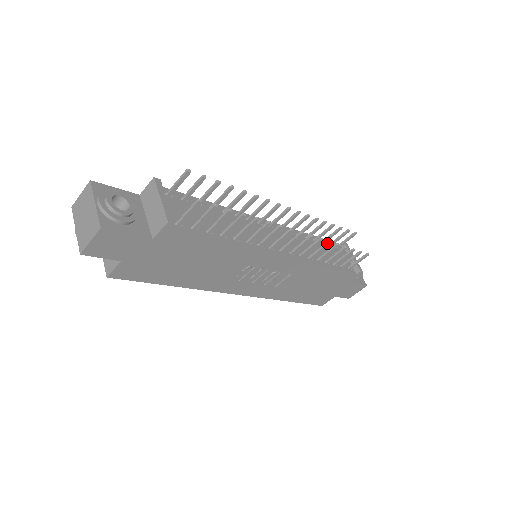
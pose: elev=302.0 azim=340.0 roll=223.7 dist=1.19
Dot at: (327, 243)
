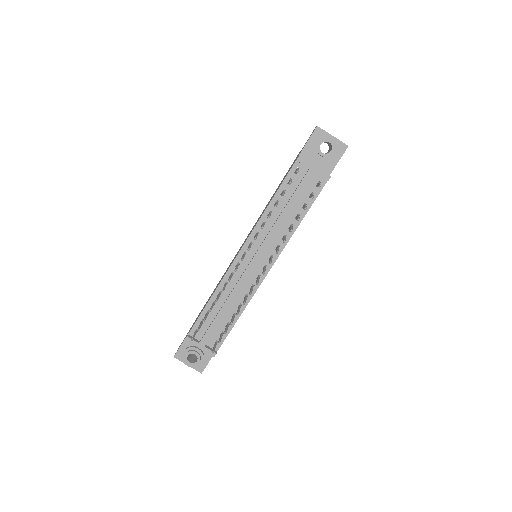
Dot at: occluded
